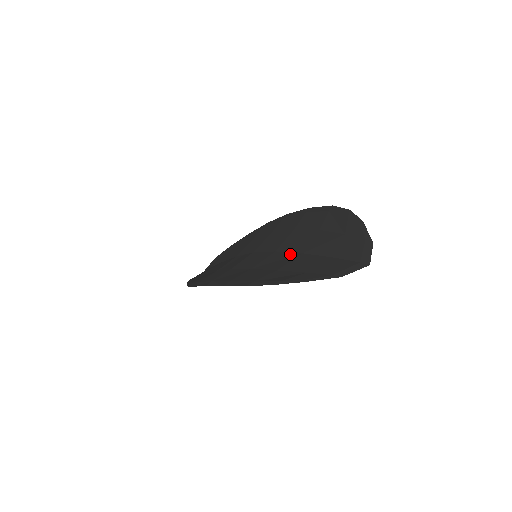
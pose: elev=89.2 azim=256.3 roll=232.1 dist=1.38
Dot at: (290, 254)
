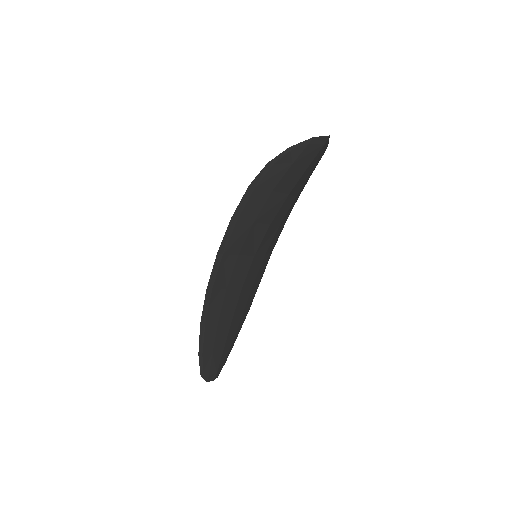
Dot at: (279, 203)
